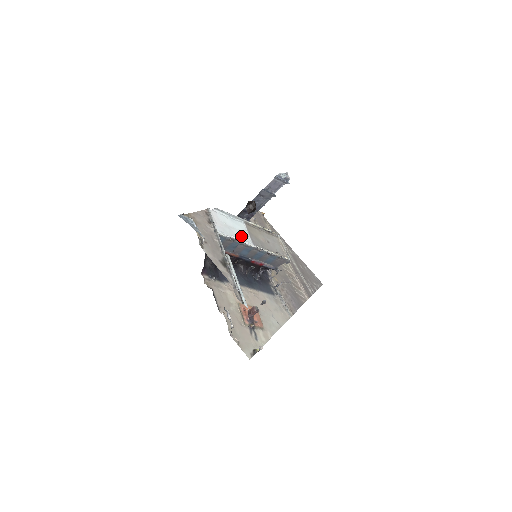
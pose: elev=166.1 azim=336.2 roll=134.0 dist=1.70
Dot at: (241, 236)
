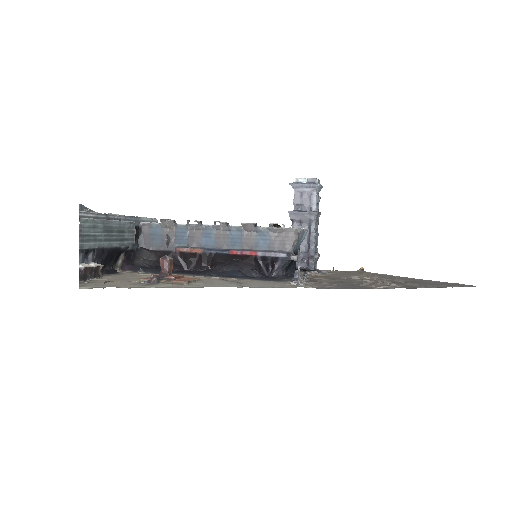
Dot at: occluded
